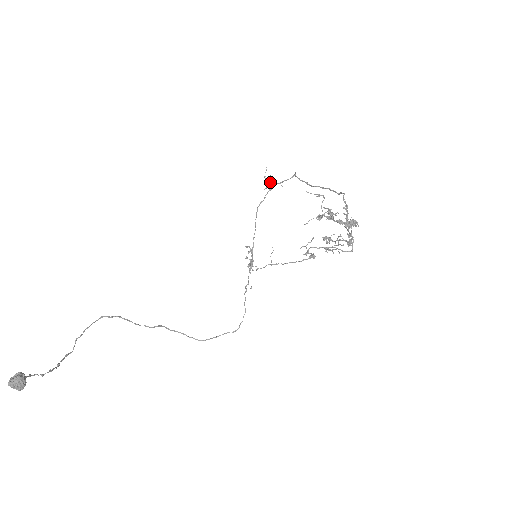
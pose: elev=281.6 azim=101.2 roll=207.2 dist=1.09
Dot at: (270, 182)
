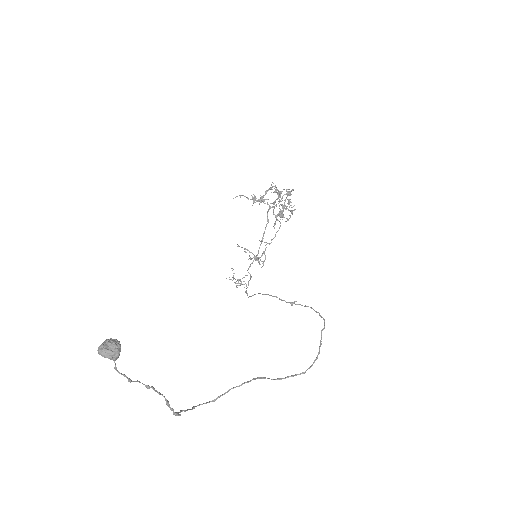
Dot at: occluded
